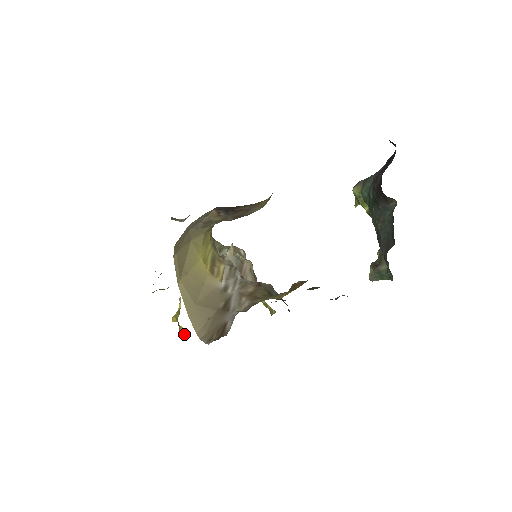
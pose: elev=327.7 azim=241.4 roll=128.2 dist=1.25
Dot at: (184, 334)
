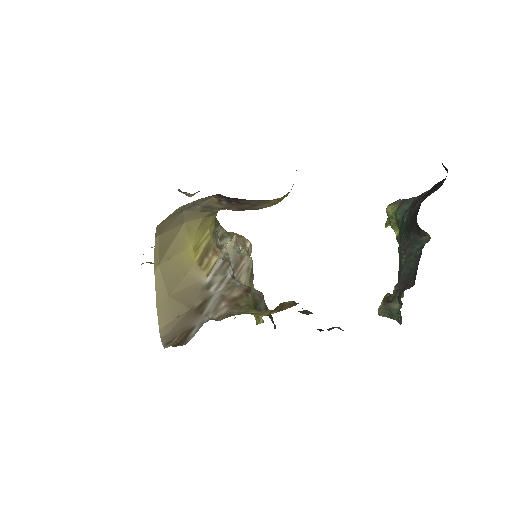
Dot at: occluded
